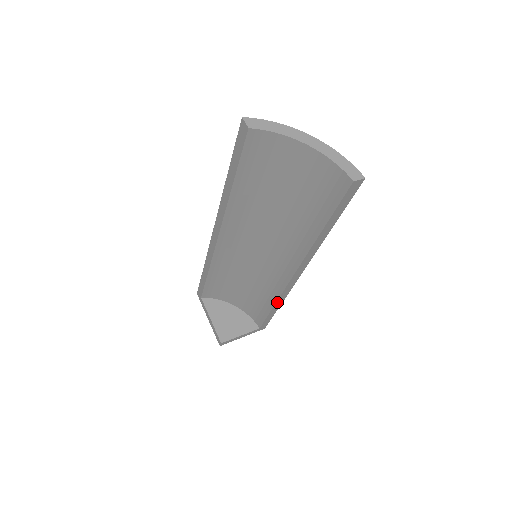
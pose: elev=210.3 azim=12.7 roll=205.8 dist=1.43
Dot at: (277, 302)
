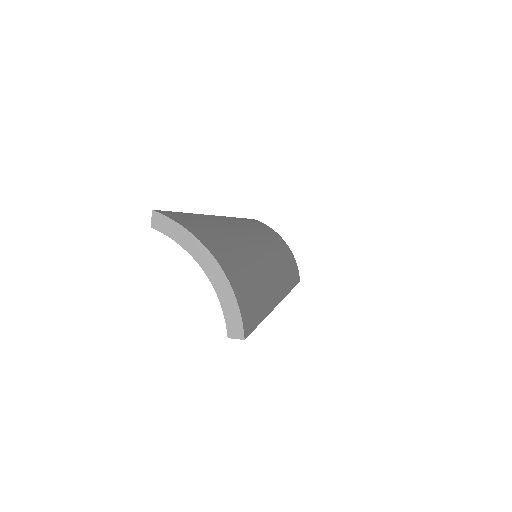
Dot at: occluded
